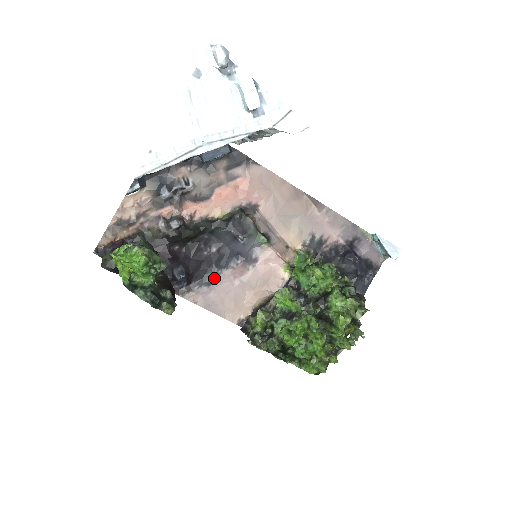
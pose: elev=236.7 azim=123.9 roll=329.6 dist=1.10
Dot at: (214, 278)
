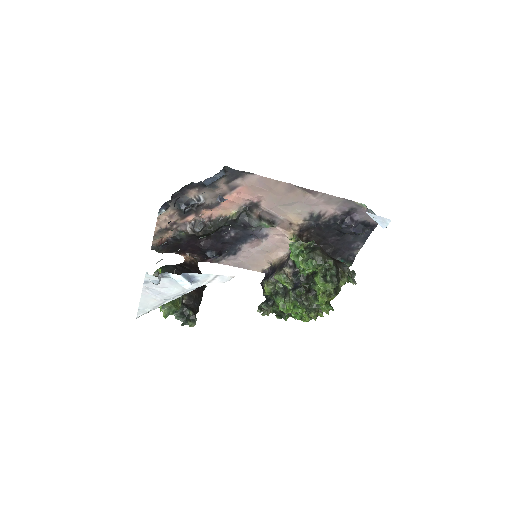
Dot at: (237, 250)
